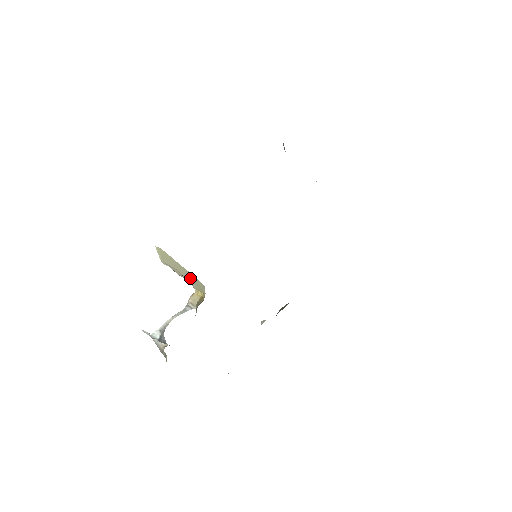
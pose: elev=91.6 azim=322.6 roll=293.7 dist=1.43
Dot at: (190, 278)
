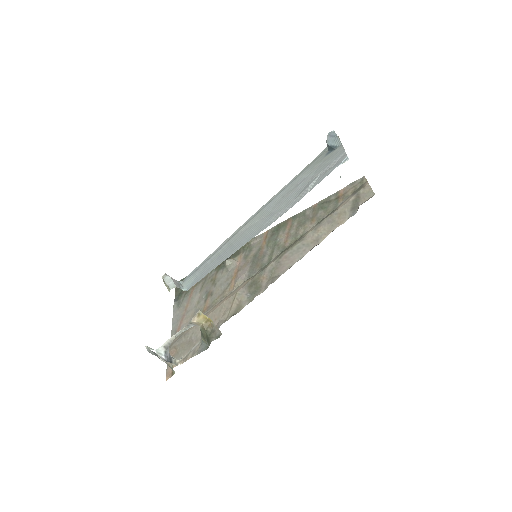
Dot at: occluded
